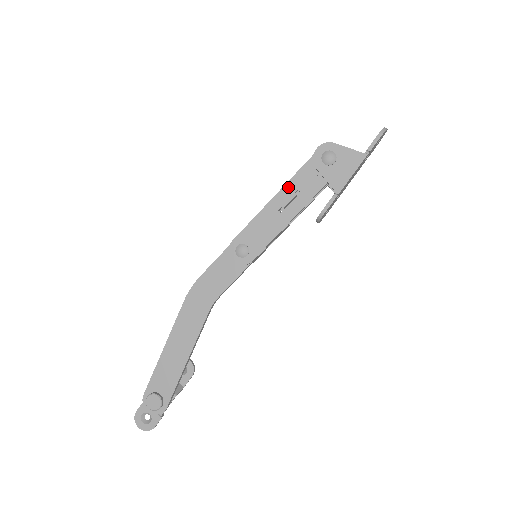
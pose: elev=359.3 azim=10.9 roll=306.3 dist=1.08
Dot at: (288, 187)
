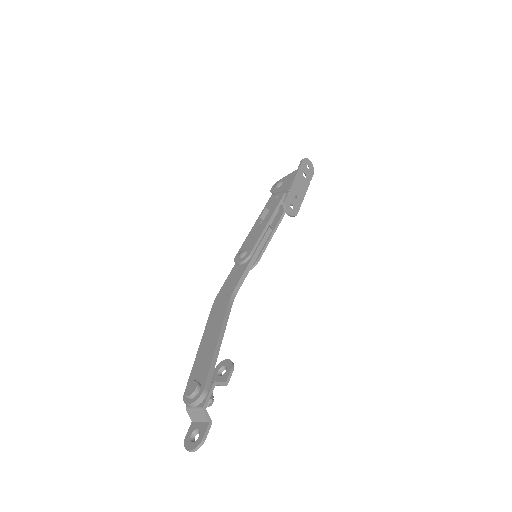
Dot at: occluded
